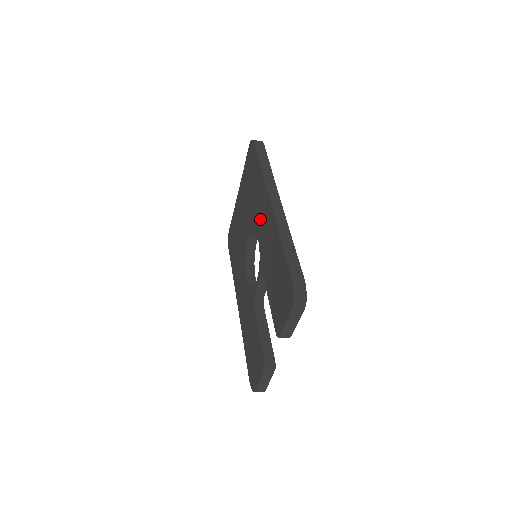
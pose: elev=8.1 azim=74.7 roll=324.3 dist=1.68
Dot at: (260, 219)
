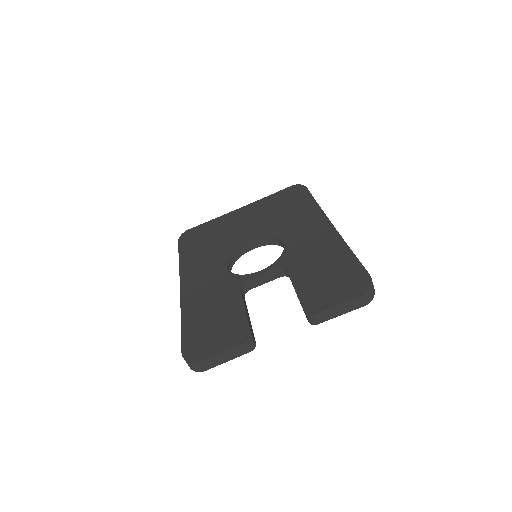
Dot at: (298, 230)
